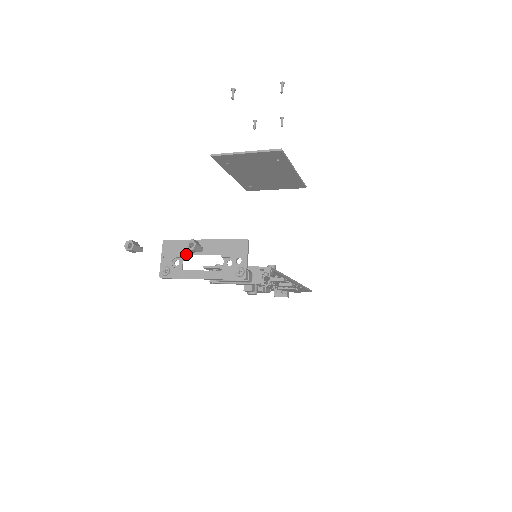
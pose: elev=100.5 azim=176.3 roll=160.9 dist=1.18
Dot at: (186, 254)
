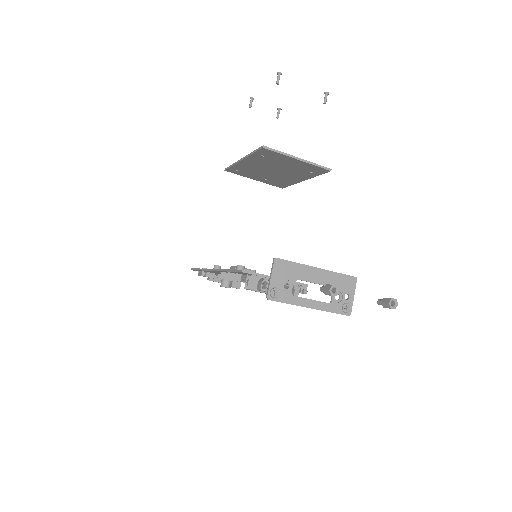
Dot at: (298, 279)
